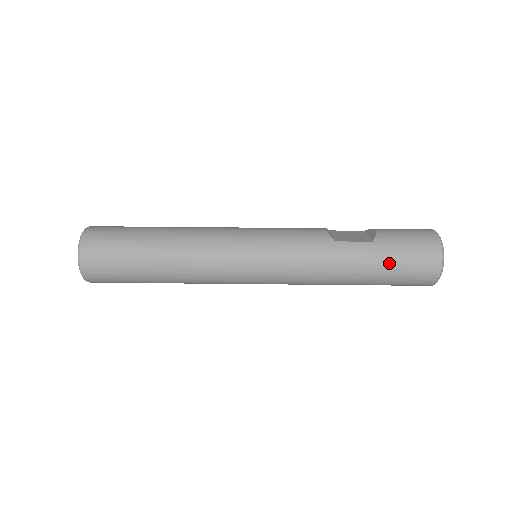
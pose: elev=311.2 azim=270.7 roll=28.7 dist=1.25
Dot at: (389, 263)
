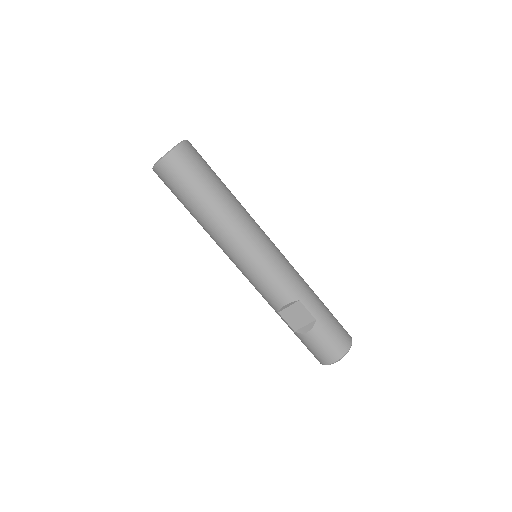
Dot at: occluded
